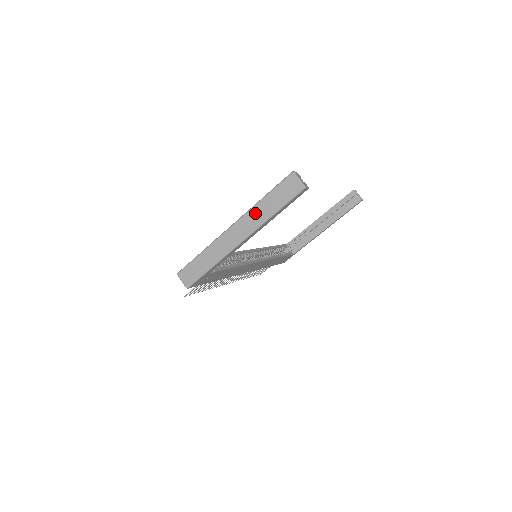
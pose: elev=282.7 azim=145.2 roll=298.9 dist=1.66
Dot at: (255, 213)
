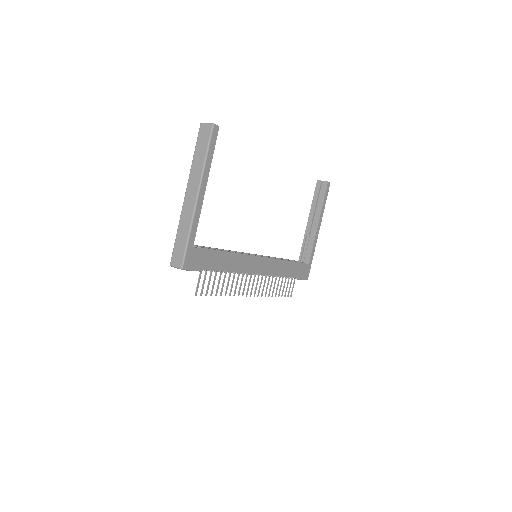
Dot at: (194, 170)
